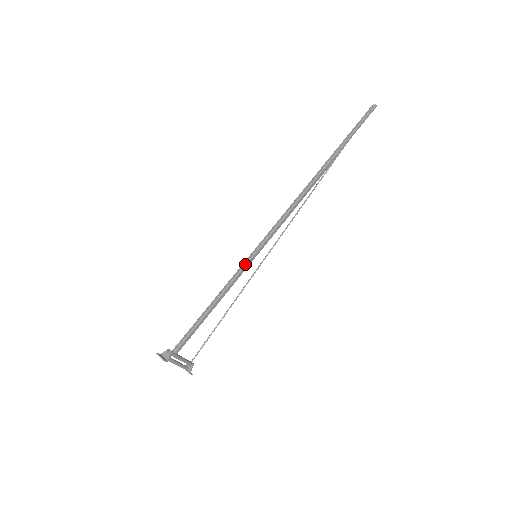
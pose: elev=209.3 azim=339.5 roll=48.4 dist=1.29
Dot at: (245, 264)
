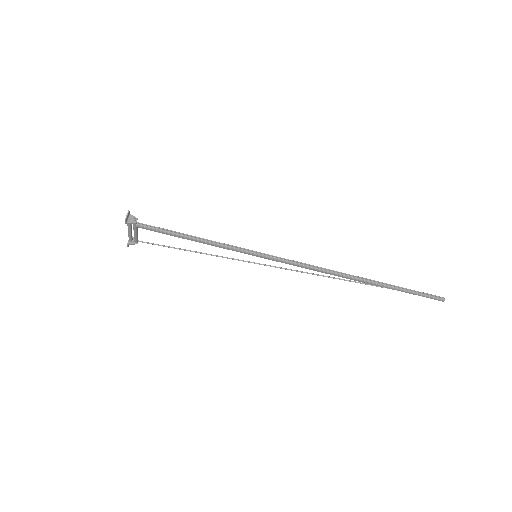
Dot at: (244, 250)
